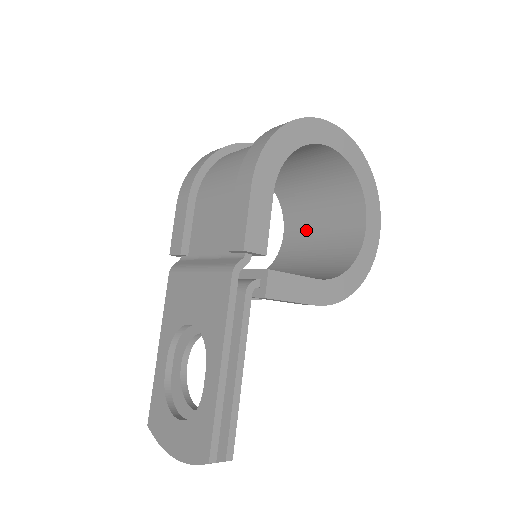
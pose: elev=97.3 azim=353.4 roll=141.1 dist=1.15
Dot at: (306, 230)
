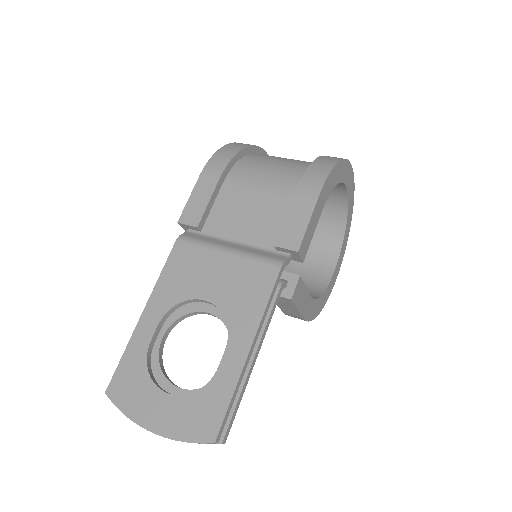
Dot at: occluded
